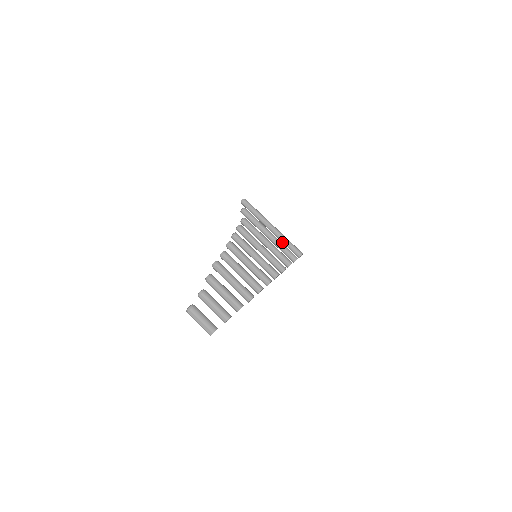
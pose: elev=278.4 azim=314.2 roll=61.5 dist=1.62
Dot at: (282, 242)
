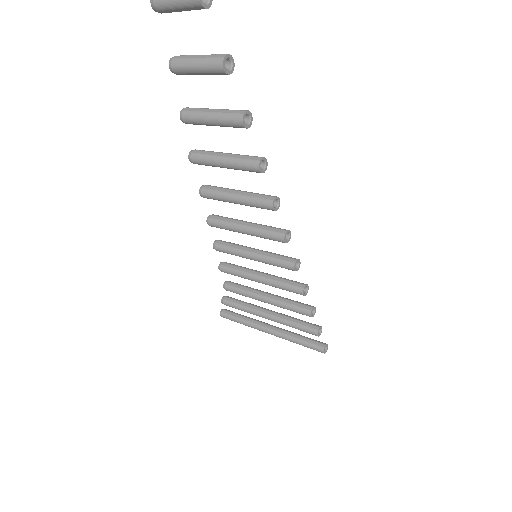
Dot at: (291, 339)
